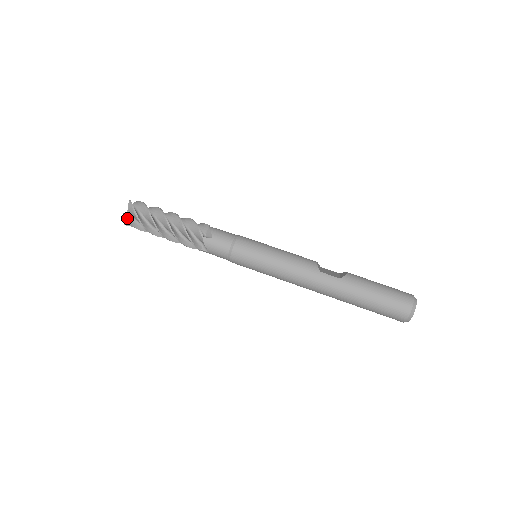
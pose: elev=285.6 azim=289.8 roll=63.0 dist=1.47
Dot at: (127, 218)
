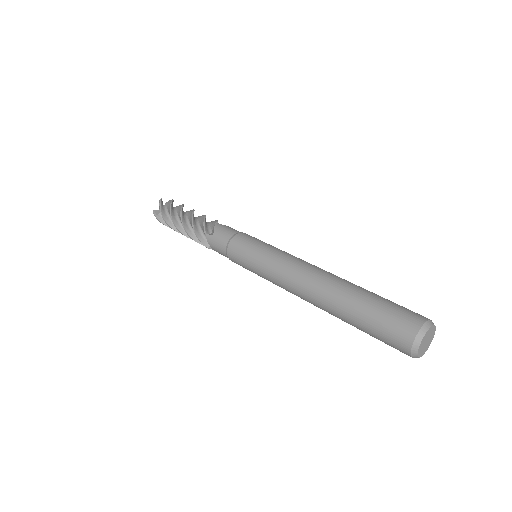
Dot at: (162, 203)
